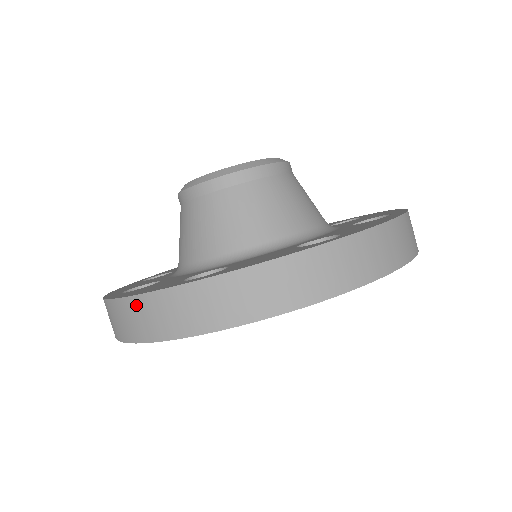
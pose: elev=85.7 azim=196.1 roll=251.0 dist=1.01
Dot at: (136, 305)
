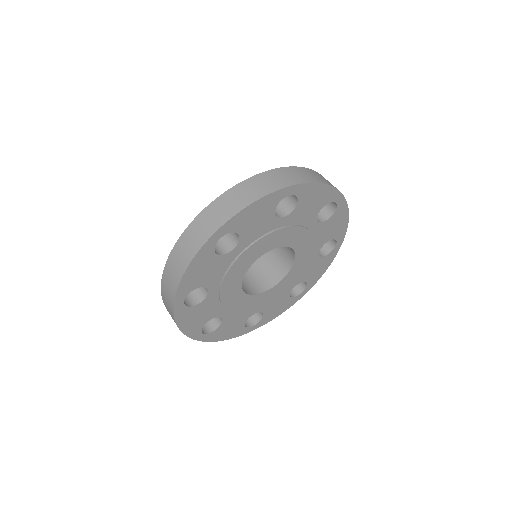
Dot at: (176, 251)
